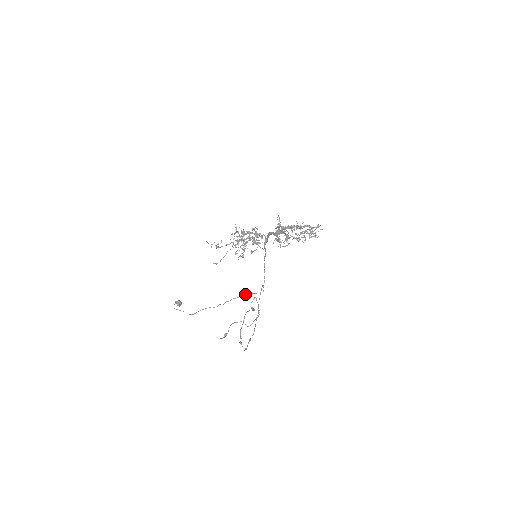
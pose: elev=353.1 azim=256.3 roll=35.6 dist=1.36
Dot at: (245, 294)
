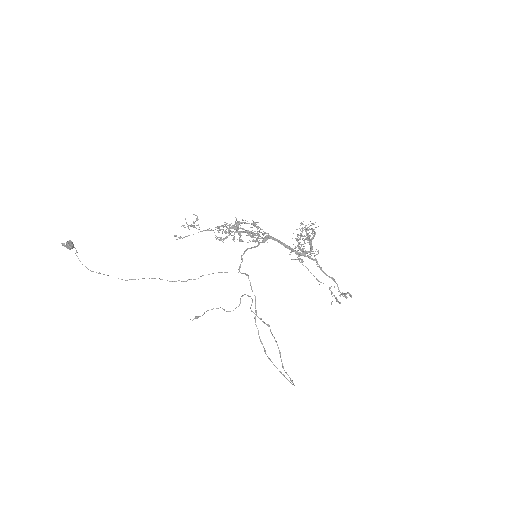
Dot at: occluded
